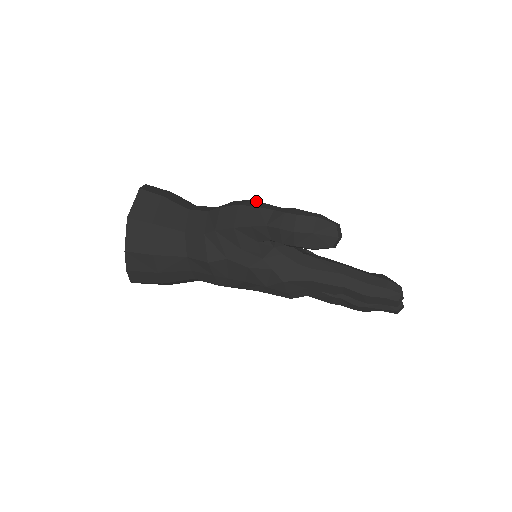
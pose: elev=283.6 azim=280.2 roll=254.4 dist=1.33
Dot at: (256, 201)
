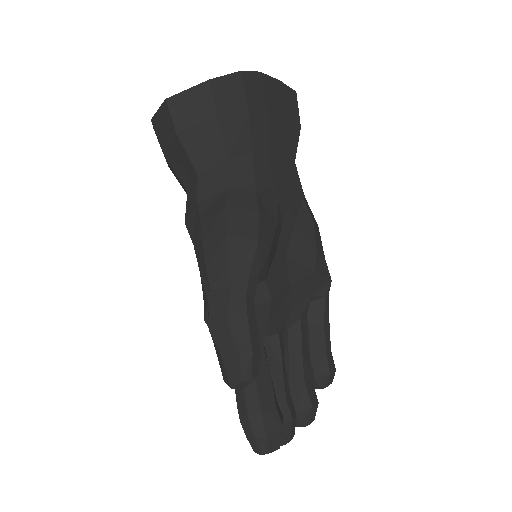
Dot at: (253, 250)
